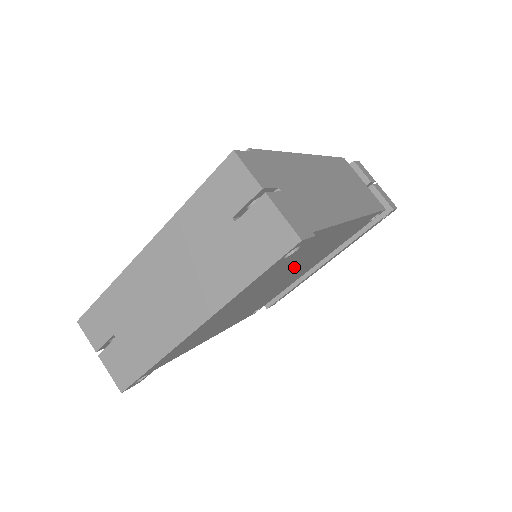
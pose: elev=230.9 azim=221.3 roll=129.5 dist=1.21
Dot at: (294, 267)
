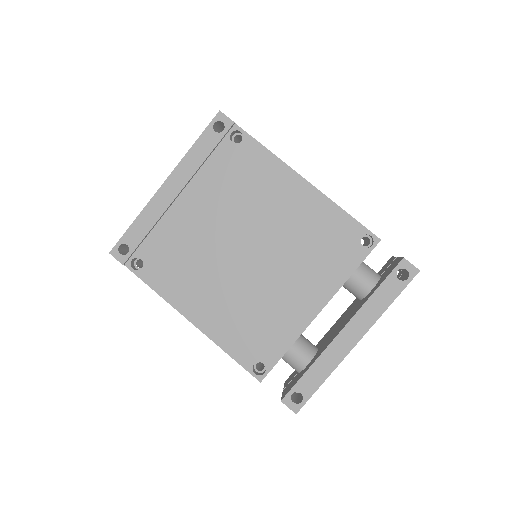
Dot at: (258, 220)
